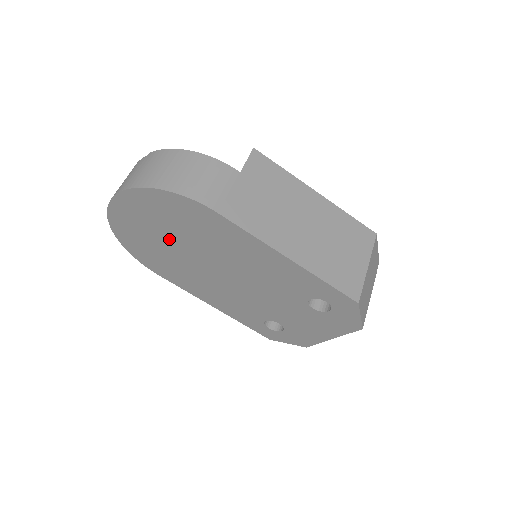
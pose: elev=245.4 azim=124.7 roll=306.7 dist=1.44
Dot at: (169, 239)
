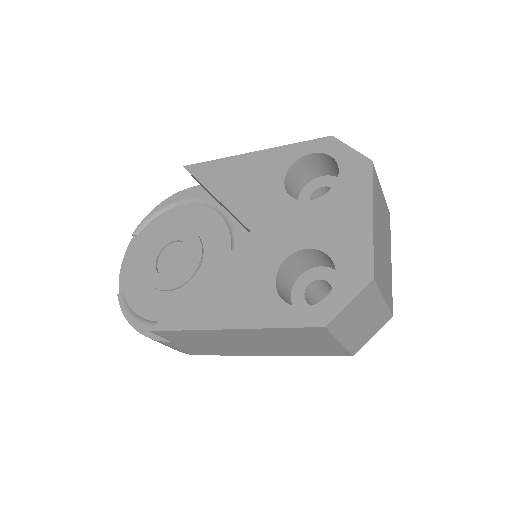
Dot at: occluded
